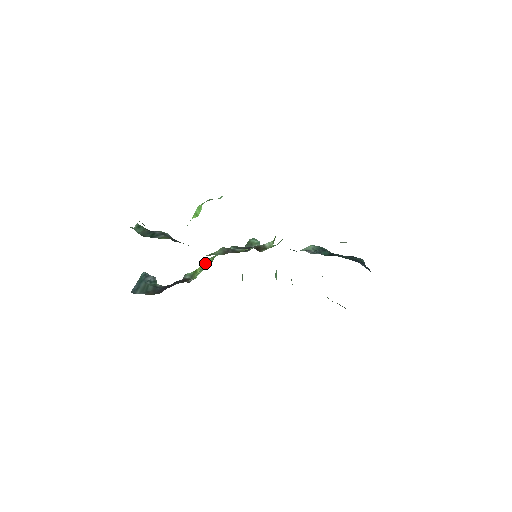
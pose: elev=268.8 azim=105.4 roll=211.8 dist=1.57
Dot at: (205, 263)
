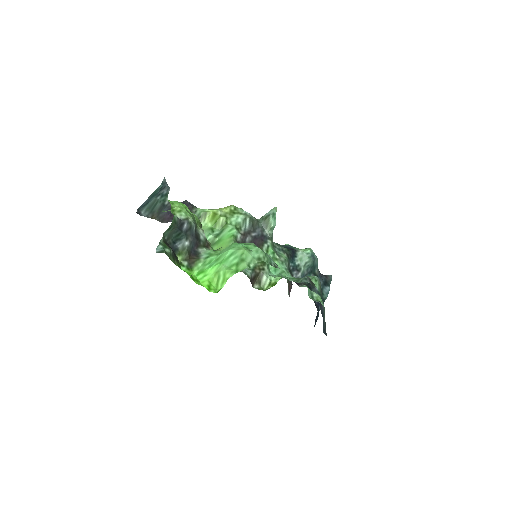
Dot at: (217, 219)
